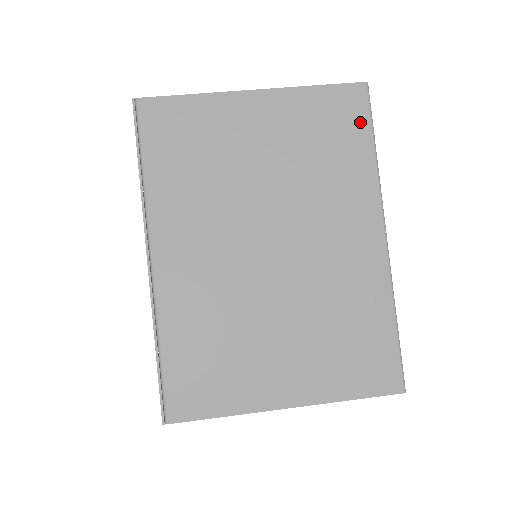
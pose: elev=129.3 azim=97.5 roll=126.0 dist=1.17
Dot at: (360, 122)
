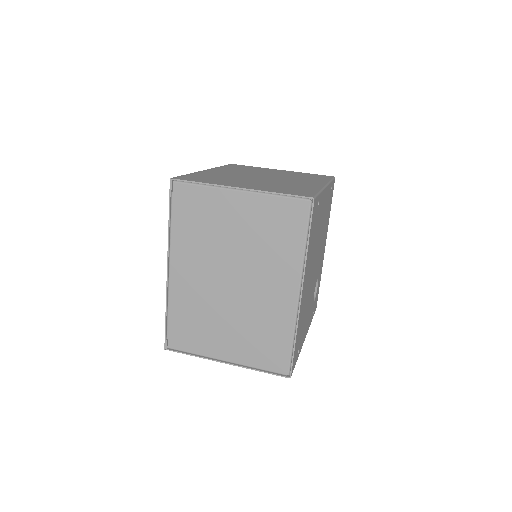
Dot at: occluded
